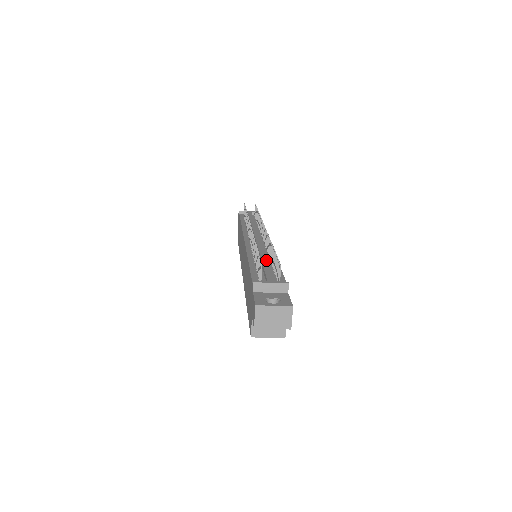
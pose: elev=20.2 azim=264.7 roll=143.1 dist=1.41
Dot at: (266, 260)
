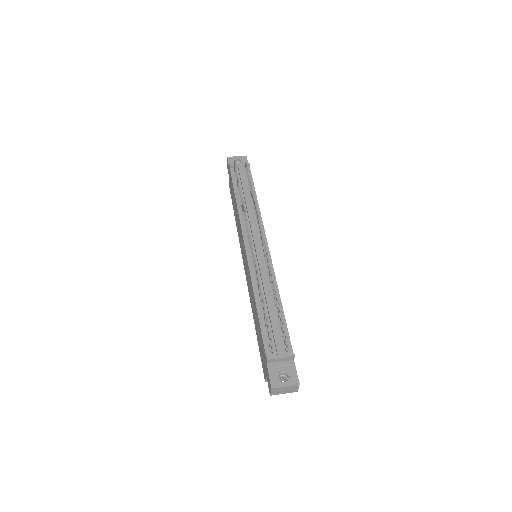
Dot at: (272, 307)
